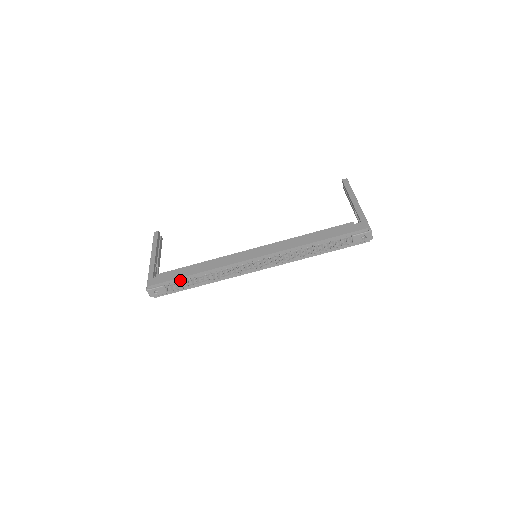
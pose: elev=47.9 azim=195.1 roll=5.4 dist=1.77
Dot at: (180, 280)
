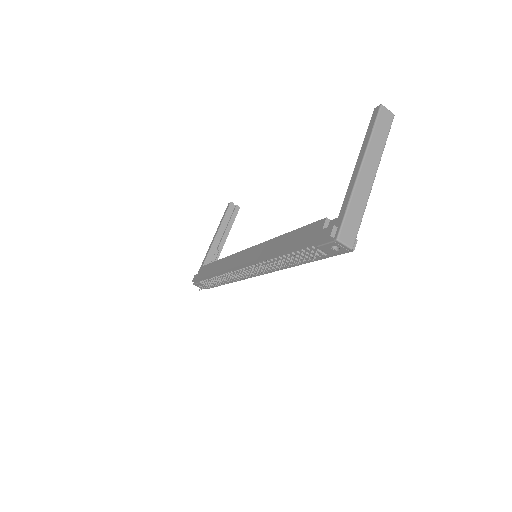
Dot at: (207, 279)
